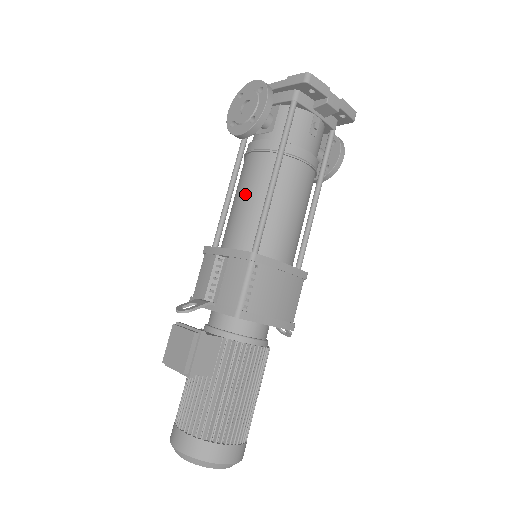
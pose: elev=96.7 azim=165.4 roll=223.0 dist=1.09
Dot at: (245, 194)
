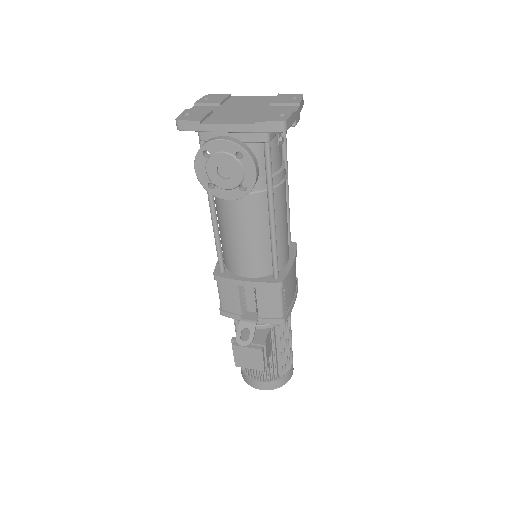
Dot at: (245, 234)
